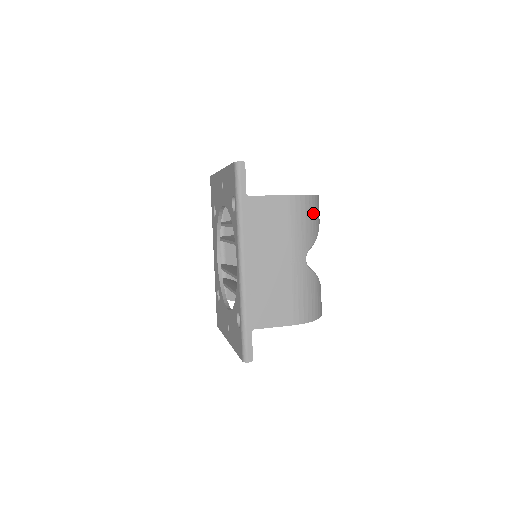
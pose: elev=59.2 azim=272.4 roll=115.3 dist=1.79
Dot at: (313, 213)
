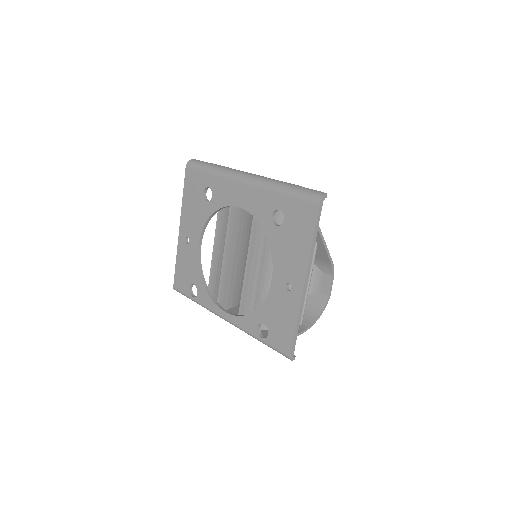
Dot at: (304, 315)
